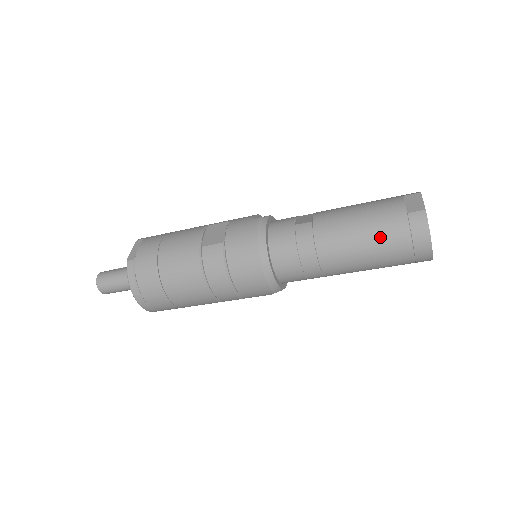
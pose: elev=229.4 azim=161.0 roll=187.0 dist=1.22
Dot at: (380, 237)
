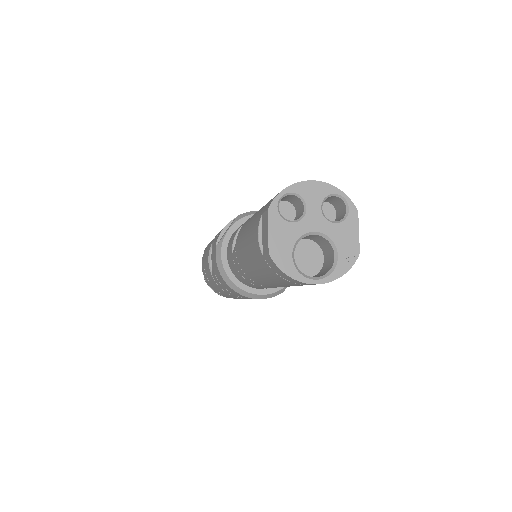
Dot at: (269, 278)
